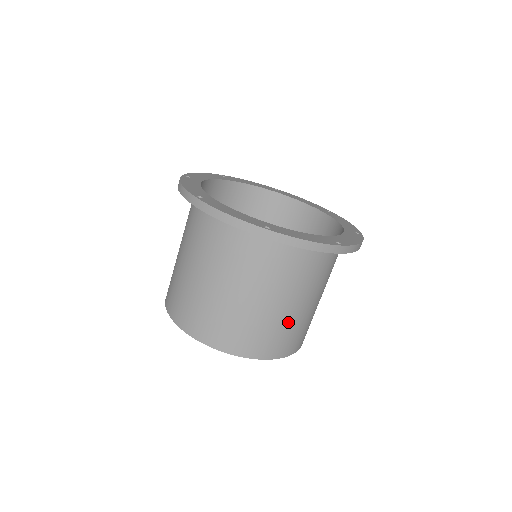
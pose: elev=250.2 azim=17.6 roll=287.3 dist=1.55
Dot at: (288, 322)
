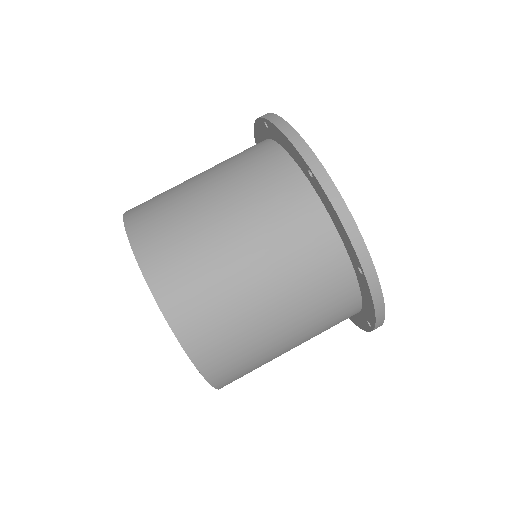
Dot at: (266, 359)
